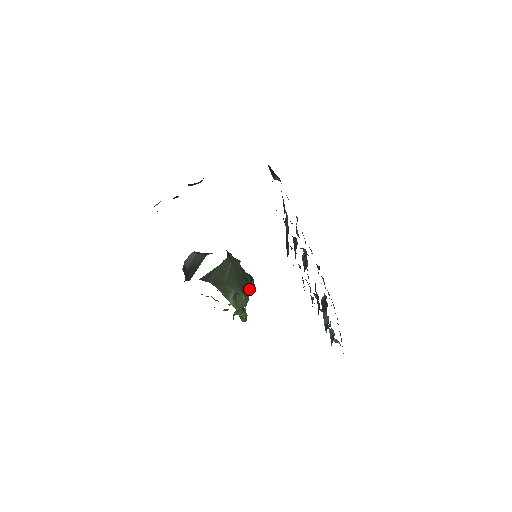
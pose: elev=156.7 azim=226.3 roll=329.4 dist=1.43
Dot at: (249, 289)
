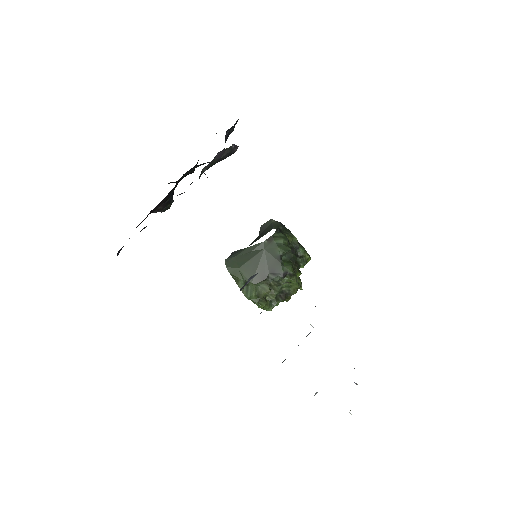
Dot at: (291, 282)
